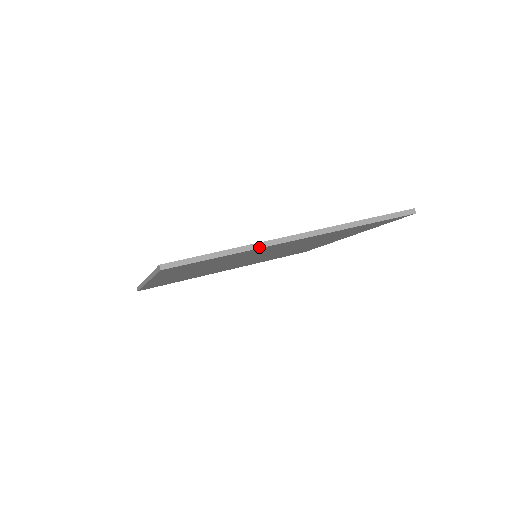
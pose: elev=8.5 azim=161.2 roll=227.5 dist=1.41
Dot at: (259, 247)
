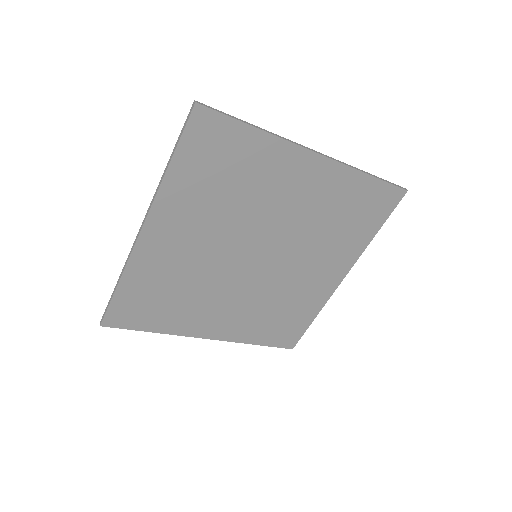
Dot at: (282, 138)
